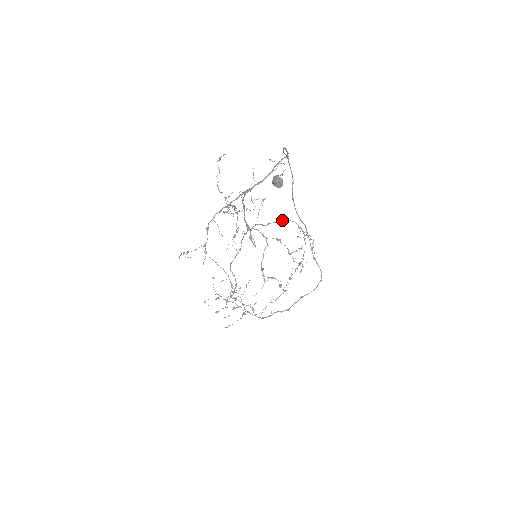
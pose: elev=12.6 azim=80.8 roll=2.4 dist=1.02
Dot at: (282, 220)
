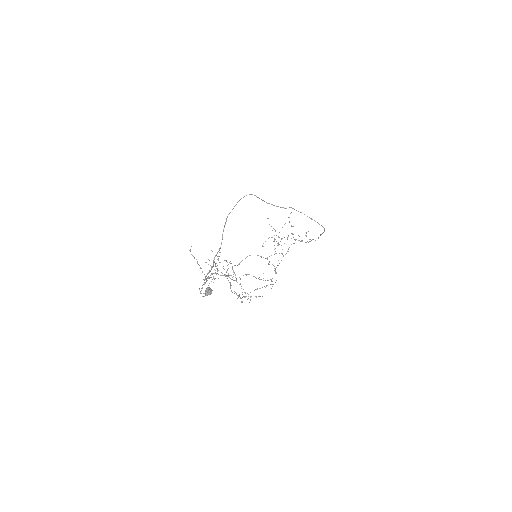
Dot at: occluded
